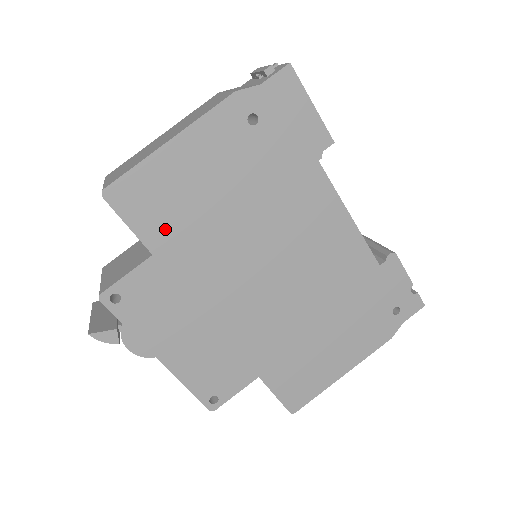
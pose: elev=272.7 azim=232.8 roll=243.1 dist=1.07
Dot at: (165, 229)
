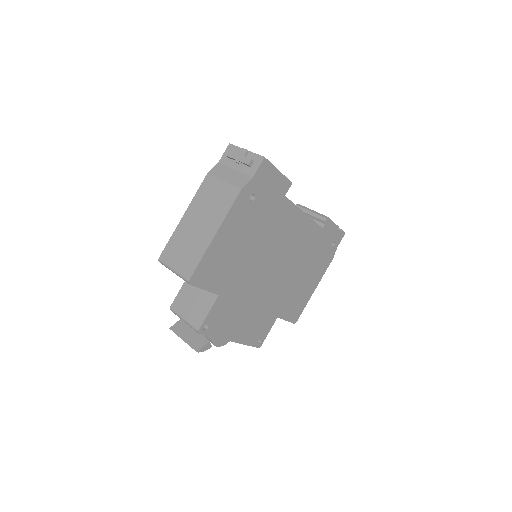
Dot at: (222, 279)
